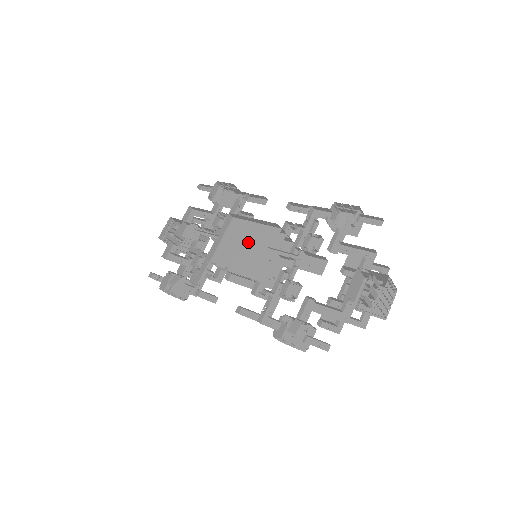
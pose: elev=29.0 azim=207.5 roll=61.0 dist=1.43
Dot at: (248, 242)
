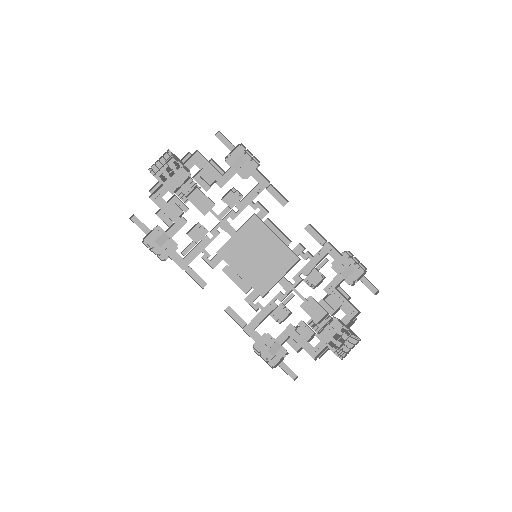
Dot at: (262, 254)
